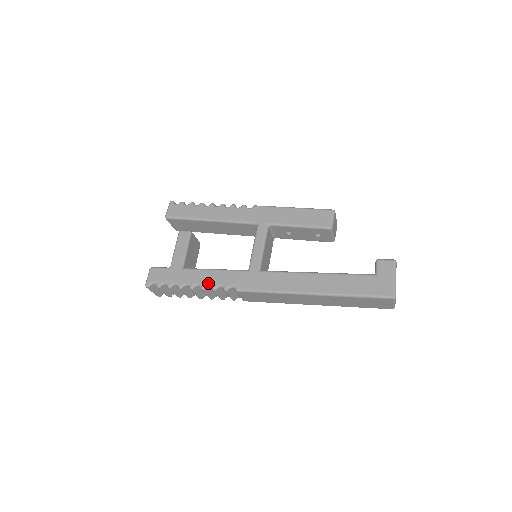
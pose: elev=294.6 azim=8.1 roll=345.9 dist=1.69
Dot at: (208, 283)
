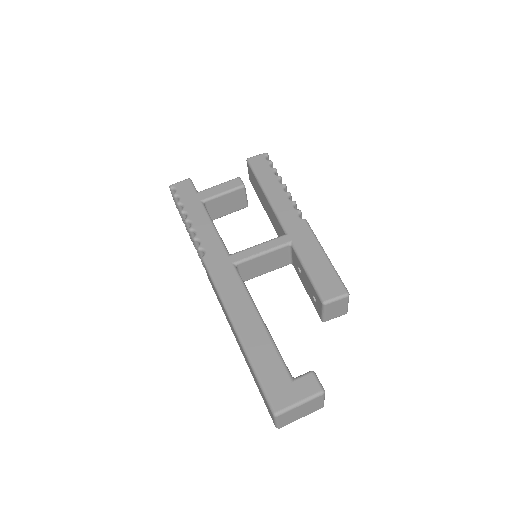
Dot at: (197, 230)
